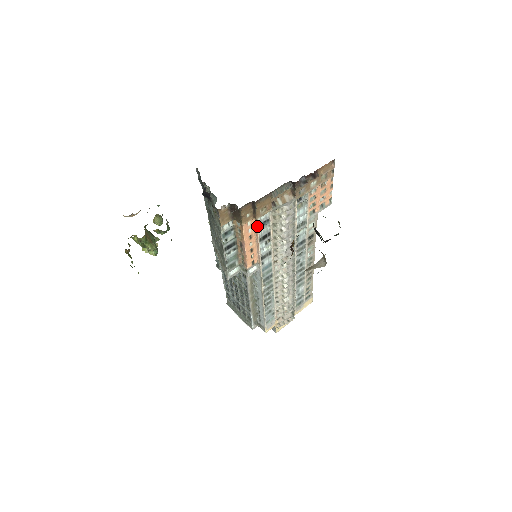
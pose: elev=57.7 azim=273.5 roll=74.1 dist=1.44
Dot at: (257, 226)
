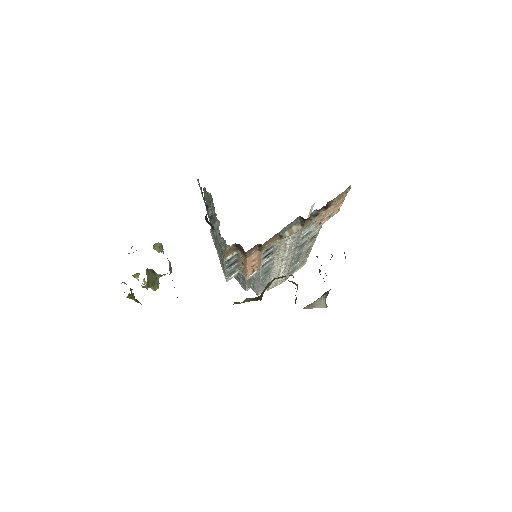
Dot at: (261, 254)
